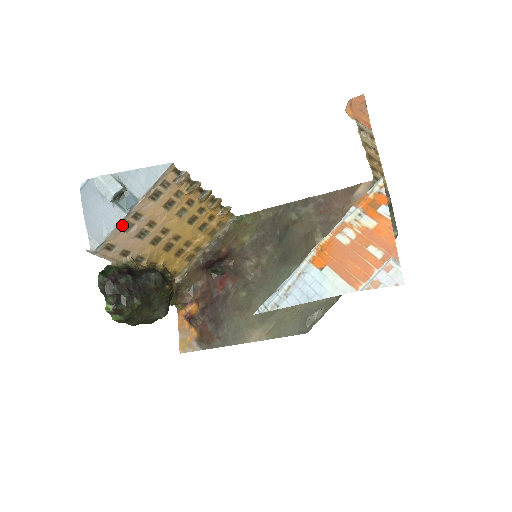
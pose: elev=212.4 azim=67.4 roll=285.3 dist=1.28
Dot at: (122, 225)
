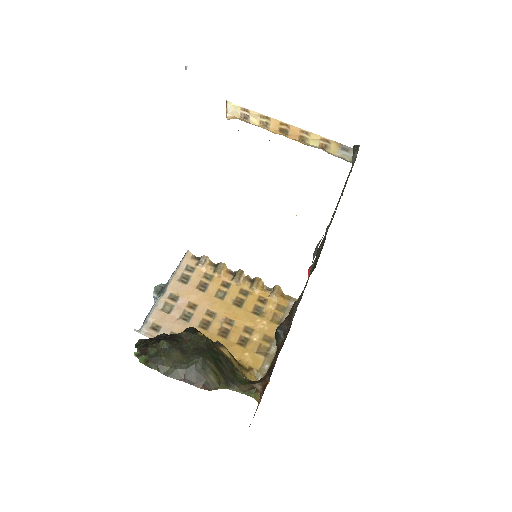
Dot at: (162, 306)
